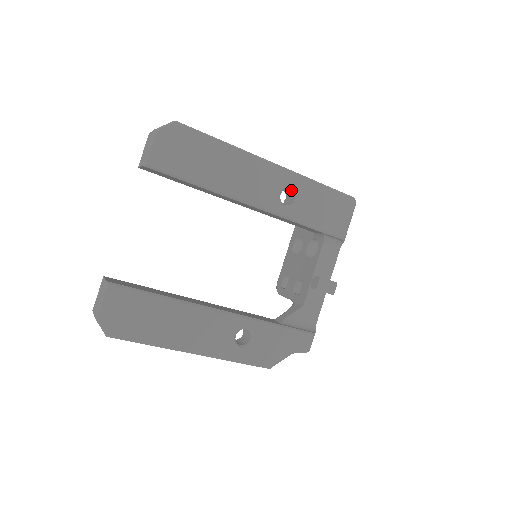
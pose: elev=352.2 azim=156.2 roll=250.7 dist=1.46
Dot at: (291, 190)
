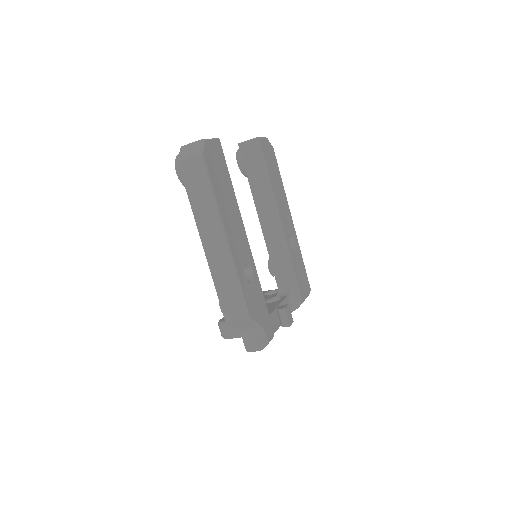
Dot at: (292, 243)
